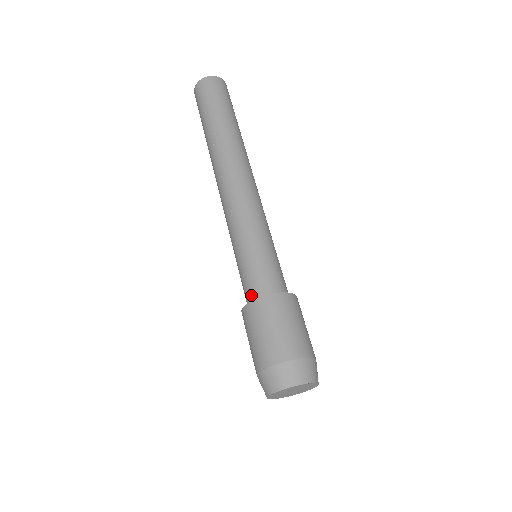
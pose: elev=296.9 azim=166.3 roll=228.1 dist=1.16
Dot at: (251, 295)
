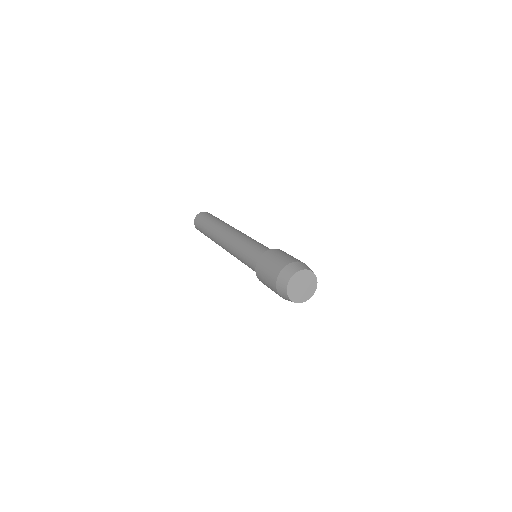
Dot at: occluded
